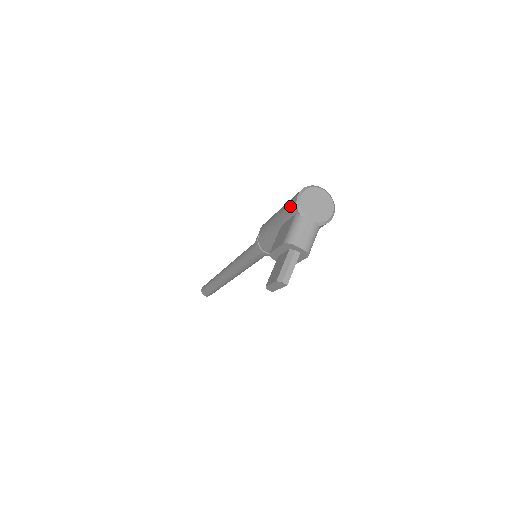
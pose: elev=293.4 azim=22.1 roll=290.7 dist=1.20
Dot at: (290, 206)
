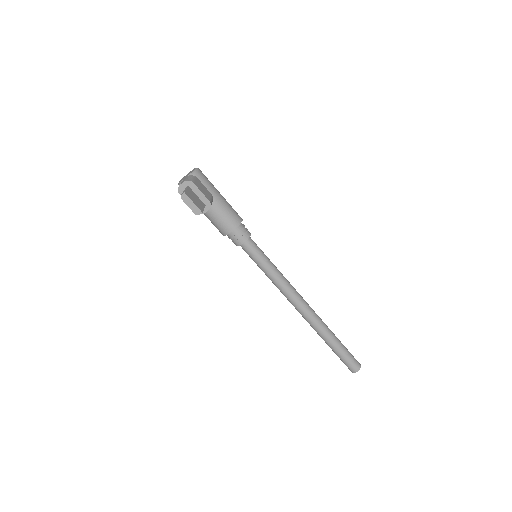
Dot at: occluded
